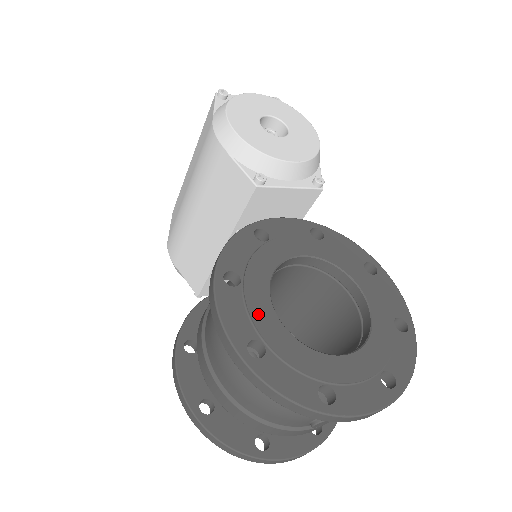
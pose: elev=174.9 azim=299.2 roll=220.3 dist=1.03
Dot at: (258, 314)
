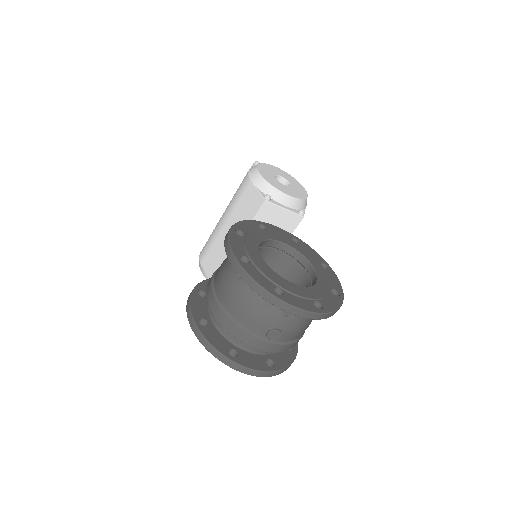
Dot at: (250, 249)
